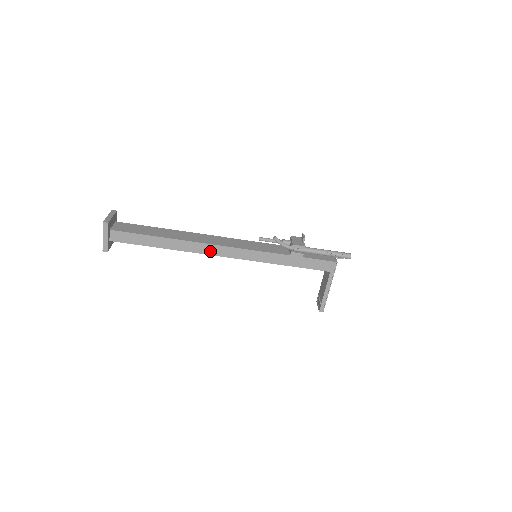
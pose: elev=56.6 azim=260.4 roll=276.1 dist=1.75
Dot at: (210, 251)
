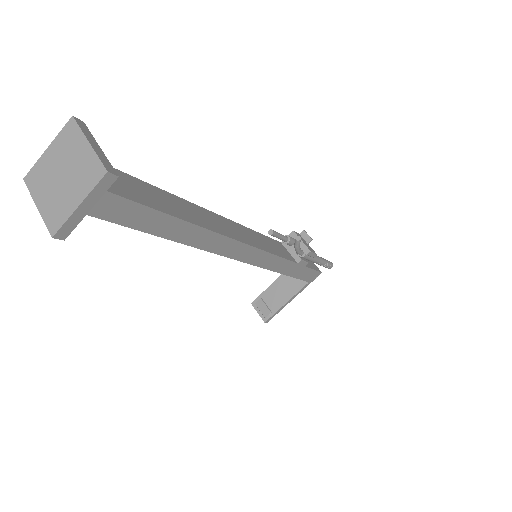
Dot at: (230, 251)
